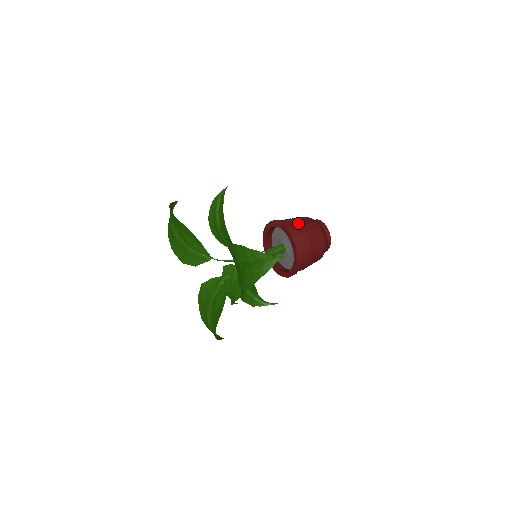
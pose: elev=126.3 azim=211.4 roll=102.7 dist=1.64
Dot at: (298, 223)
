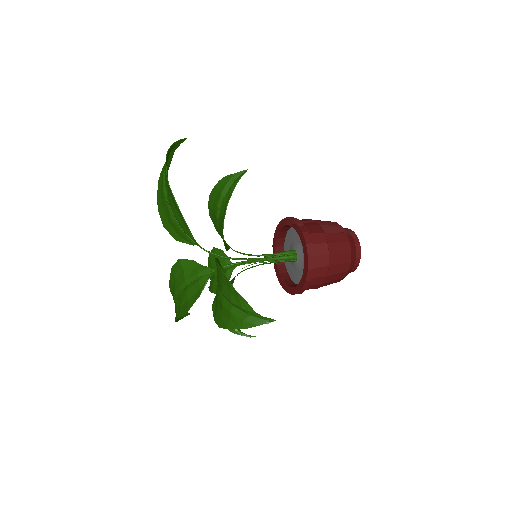
Dot at: (325, 238)
